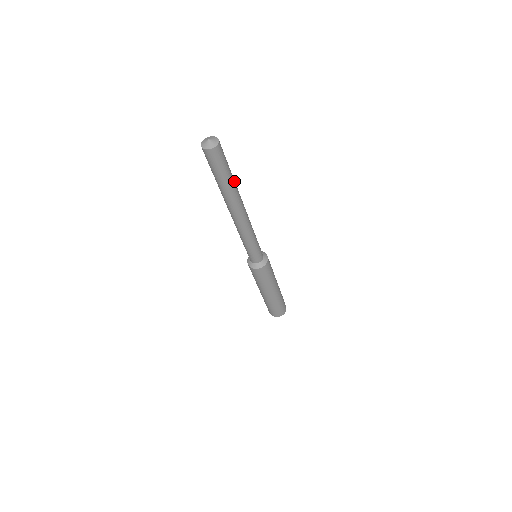
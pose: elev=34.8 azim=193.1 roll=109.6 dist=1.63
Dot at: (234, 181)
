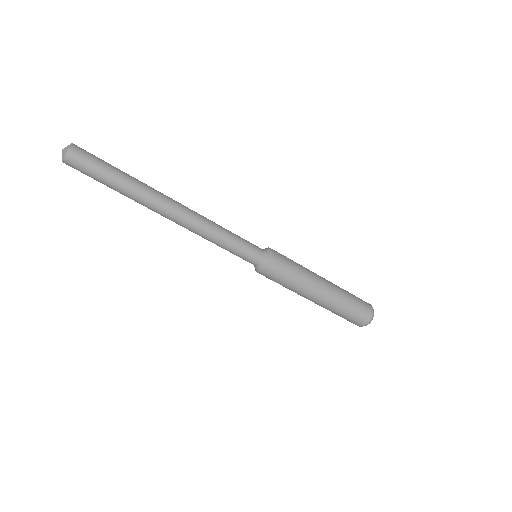
Dot at: (133, 178)
